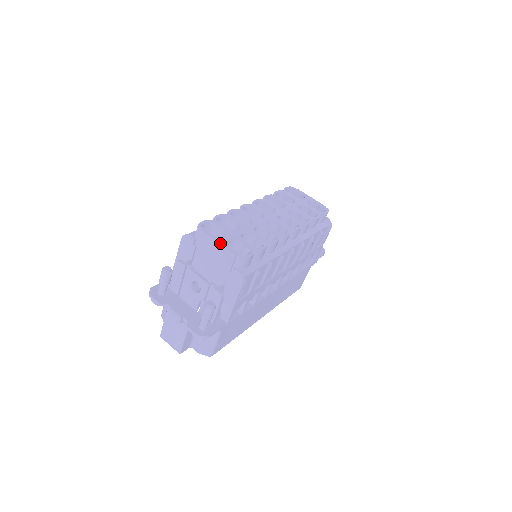
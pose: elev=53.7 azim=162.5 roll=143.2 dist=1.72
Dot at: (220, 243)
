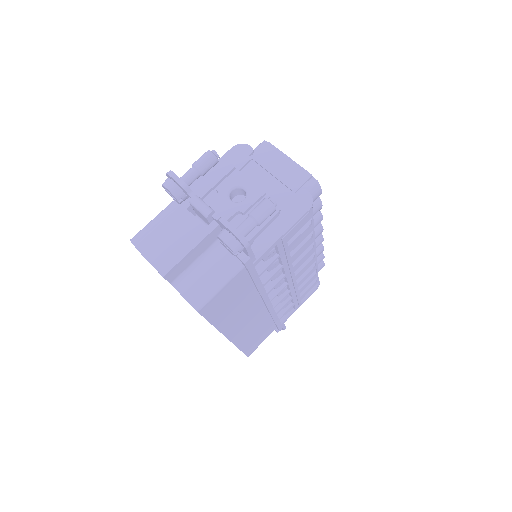
Dot at: (292, 160)
